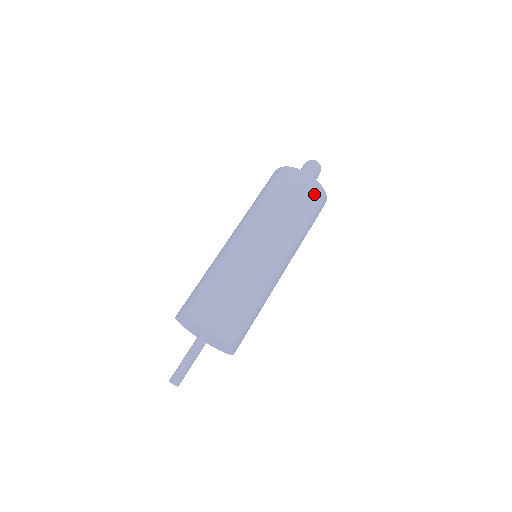
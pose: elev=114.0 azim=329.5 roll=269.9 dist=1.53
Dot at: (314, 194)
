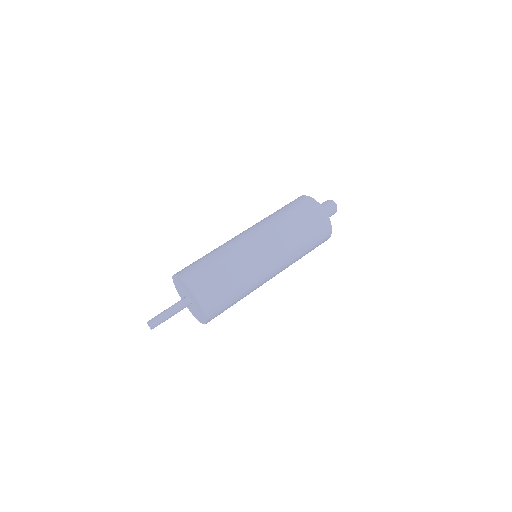
Dot at: (309, 207)
